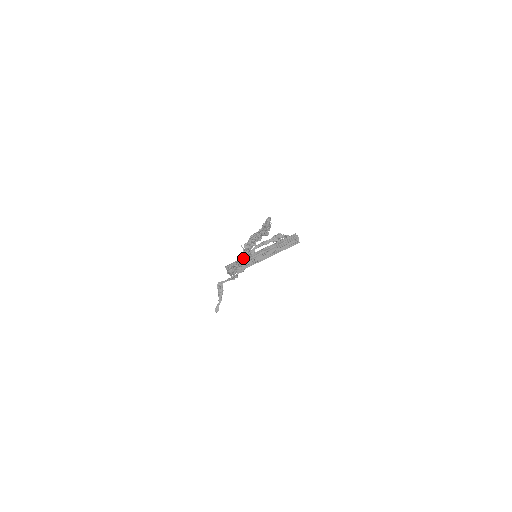
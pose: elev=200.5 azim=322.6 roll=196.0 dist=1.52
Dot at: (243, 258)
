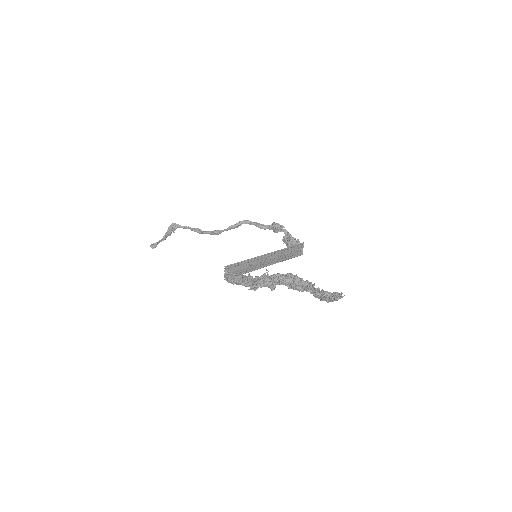
Dot at: (262, 286)
